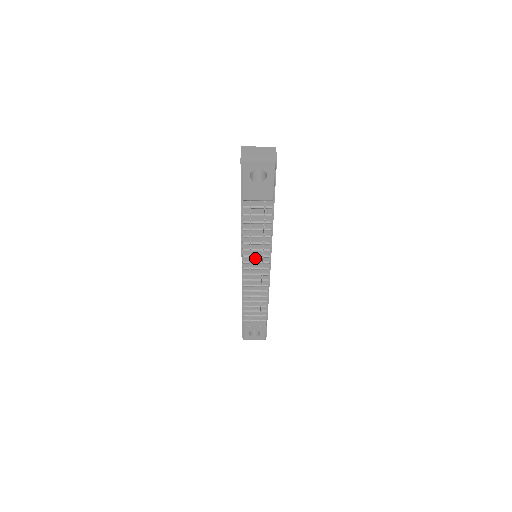
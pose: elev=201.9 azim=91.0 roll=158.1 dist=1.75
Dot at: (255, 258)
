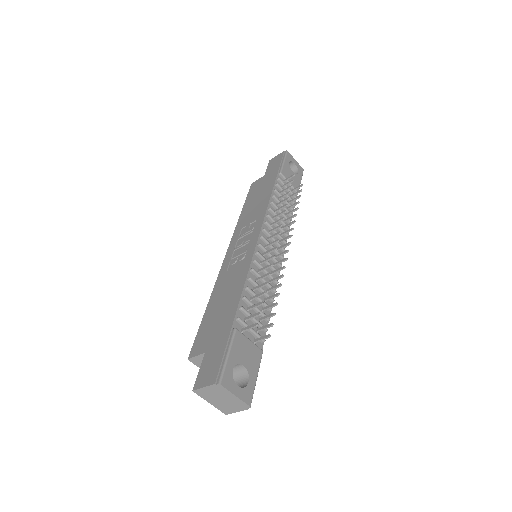
Dot at: occluded
